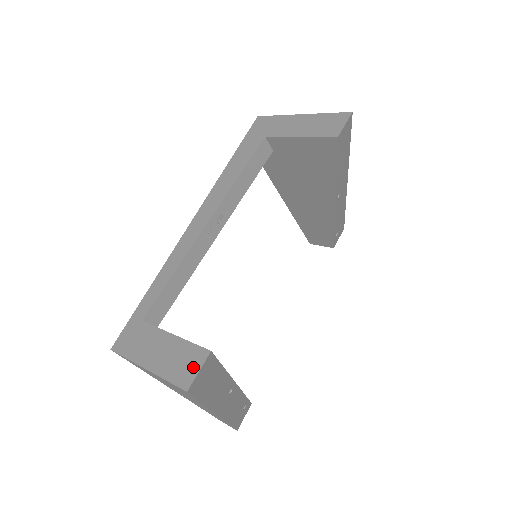
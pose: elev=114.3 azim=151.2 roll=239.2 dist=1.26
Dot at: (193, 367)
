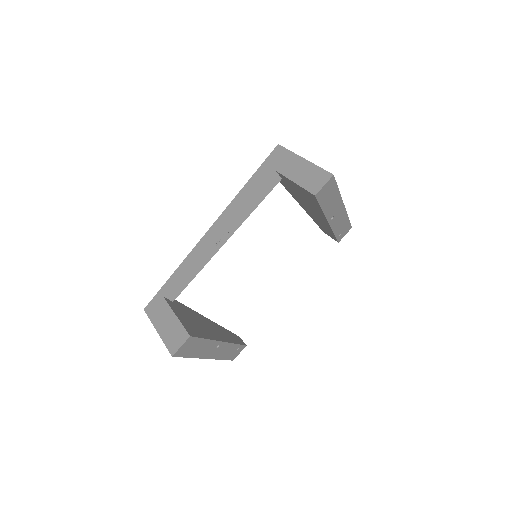
Dot at: (179, 342)
